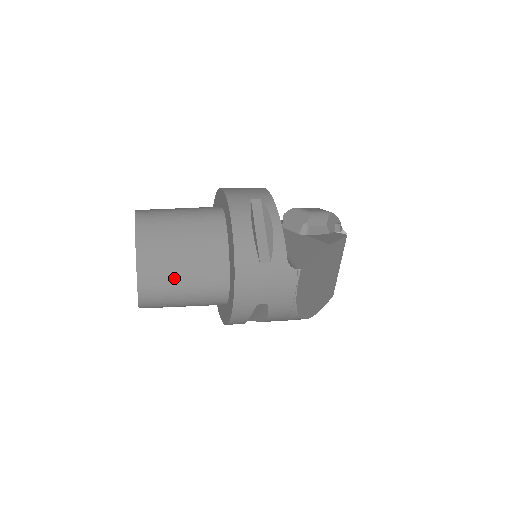
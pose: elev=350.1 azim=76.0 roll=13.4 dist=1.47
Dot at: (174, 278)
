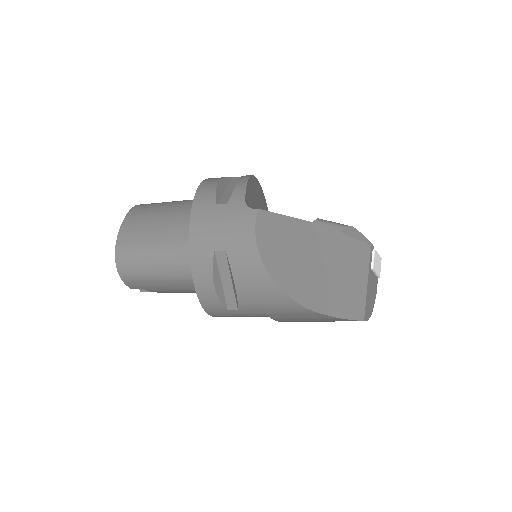
Dot at: (148, 236)
